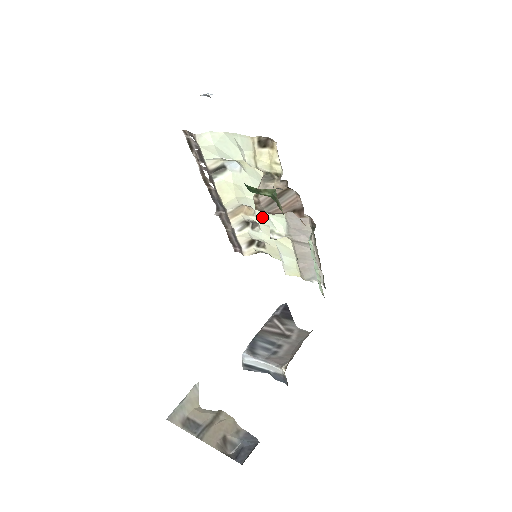
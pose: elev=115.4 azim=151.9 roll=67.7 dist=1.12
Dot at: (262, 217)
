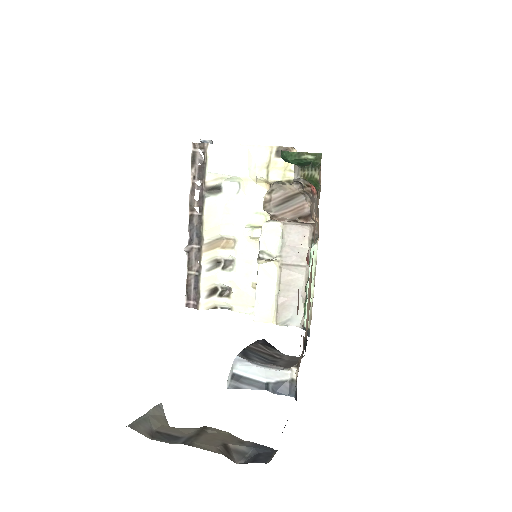
Dot at: (243, 249)
